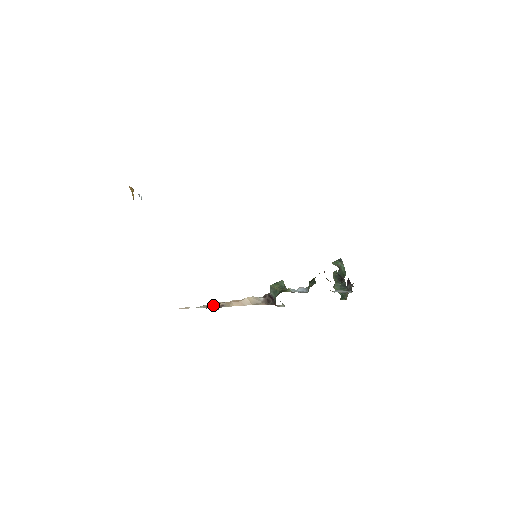
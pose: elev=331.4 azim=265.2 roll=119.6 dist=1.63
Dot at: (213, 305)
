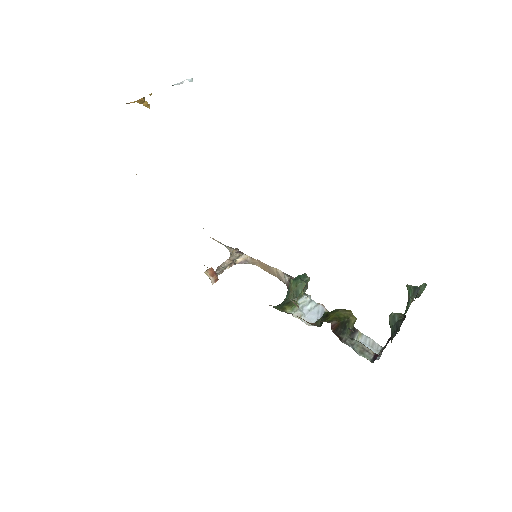
Dot at: (229, 261)
